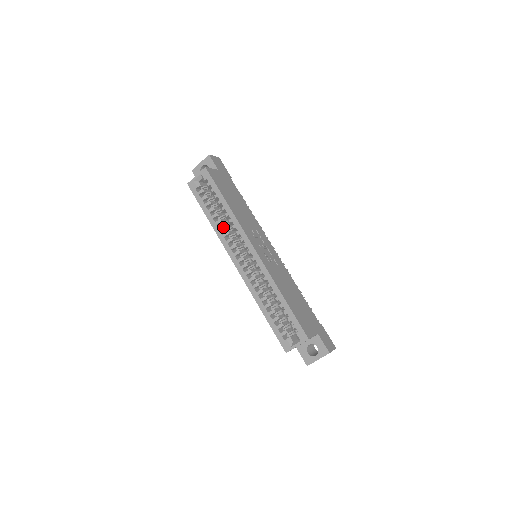
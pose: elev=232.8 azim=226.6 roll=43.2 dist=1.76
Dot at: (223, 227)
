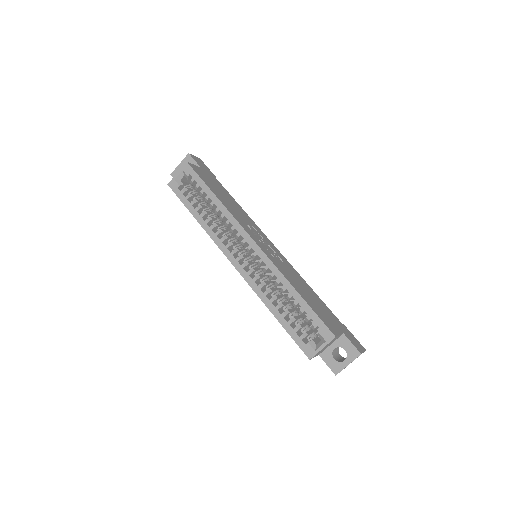
Dot at: (215, 225)
